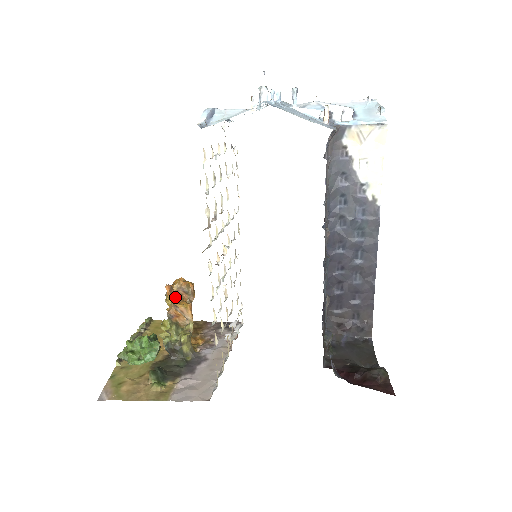
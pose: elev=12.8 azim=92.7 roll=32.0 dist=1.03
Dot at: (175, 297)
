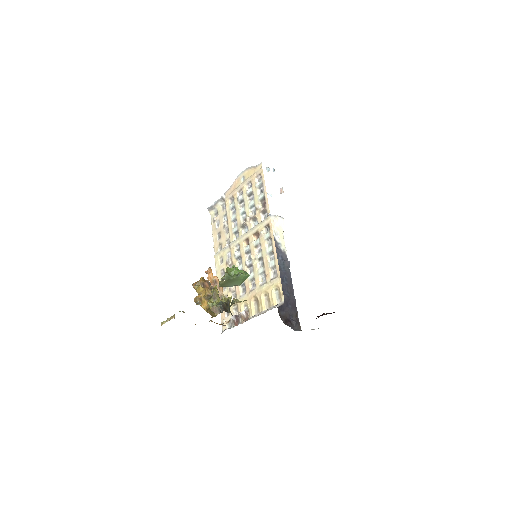
Dot at: (214, 277)
